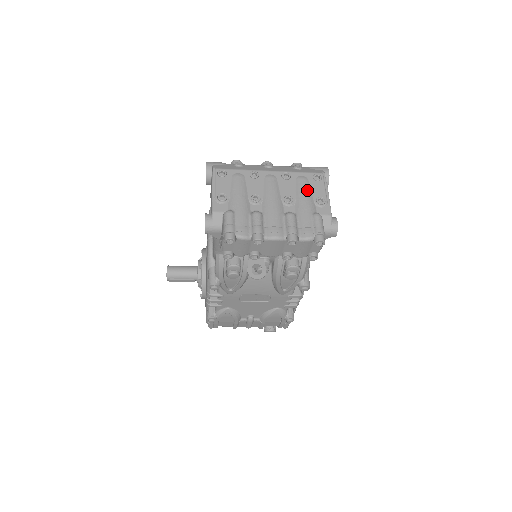
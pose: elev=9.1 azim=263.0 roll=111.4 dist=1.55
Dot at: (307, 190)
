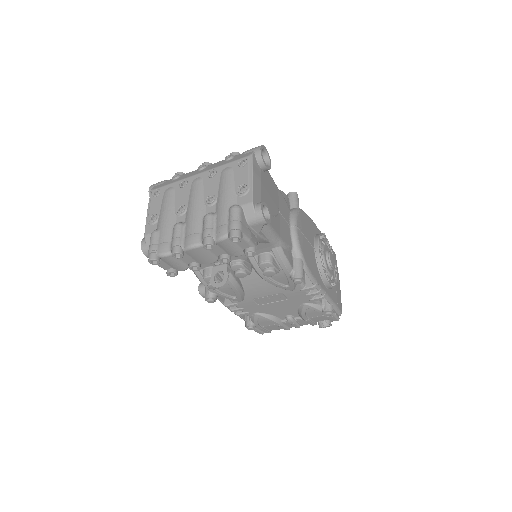
Dot at: (229, 182)
